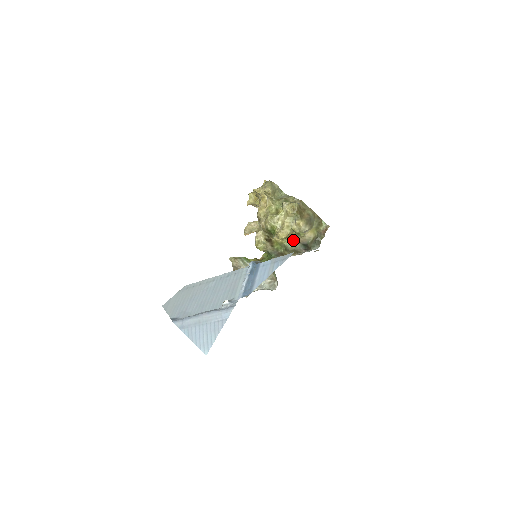
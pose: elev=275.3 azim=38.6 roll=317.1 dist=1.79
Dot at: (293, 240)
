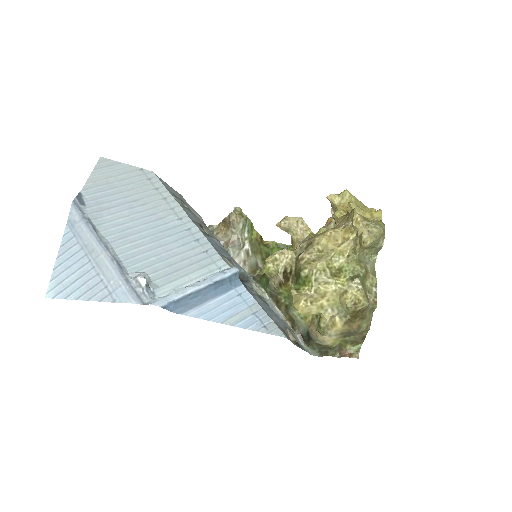
Dot at: occluded
